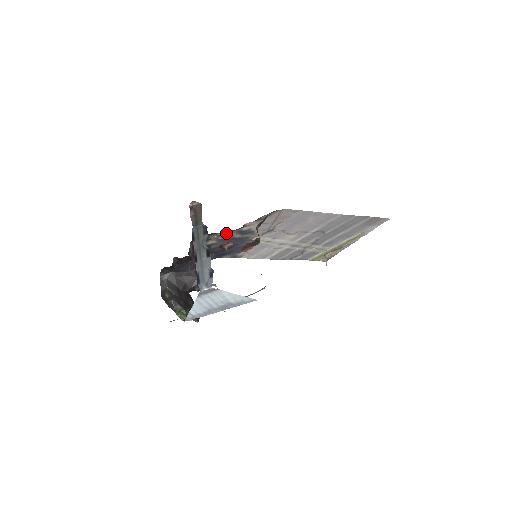
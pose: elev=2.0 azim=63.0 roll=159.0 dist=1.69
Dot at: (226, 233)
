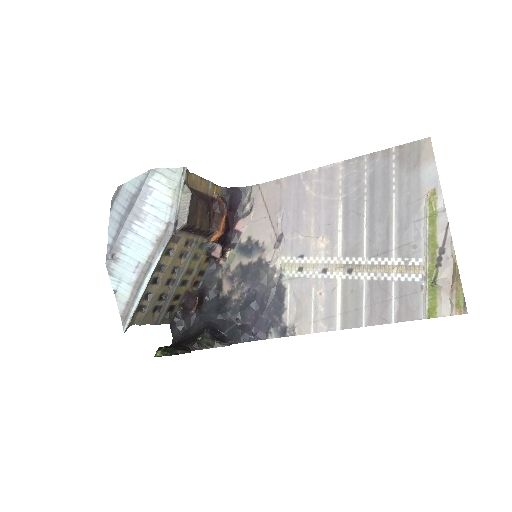
Dot at: (230, 259)
